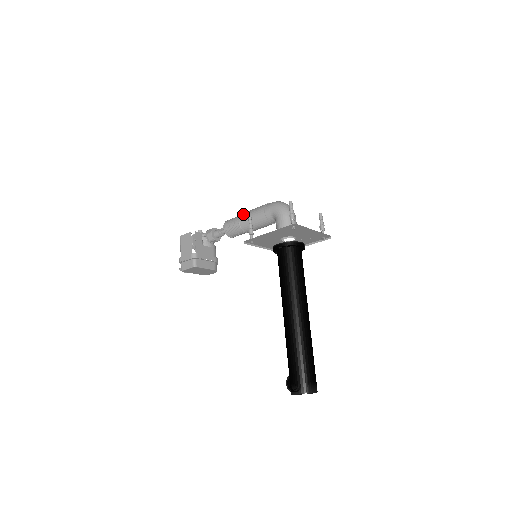
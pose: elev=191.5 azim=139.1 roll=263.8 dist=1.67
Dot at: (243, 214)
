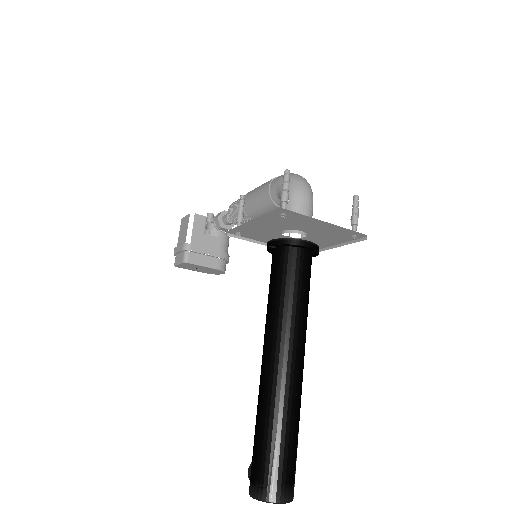
Dot at: (249, 192)
